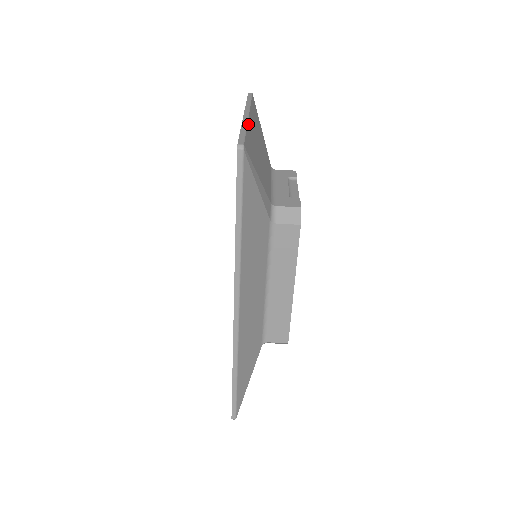
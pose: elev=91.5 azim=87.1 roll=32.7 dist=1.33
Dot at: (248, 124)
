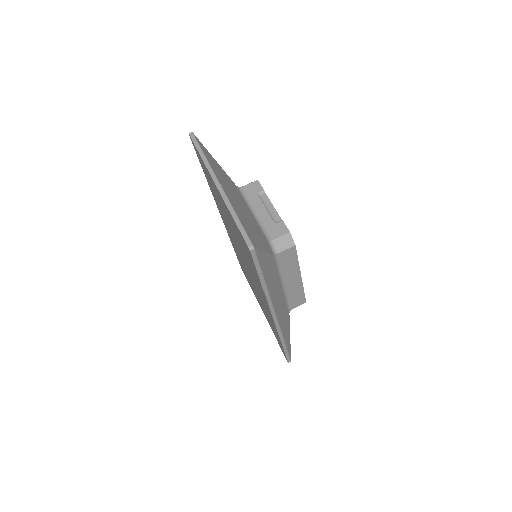
Dot at: (230, 201)
